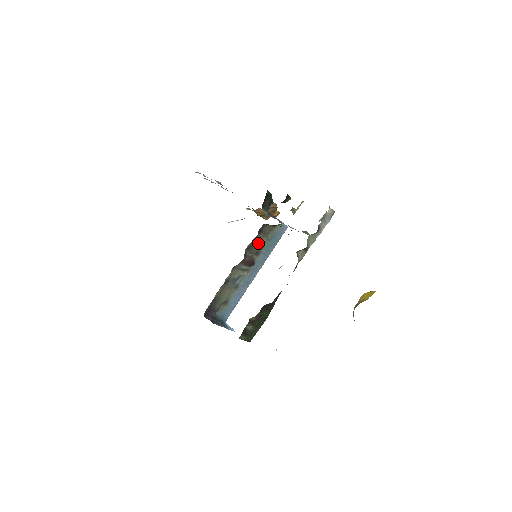
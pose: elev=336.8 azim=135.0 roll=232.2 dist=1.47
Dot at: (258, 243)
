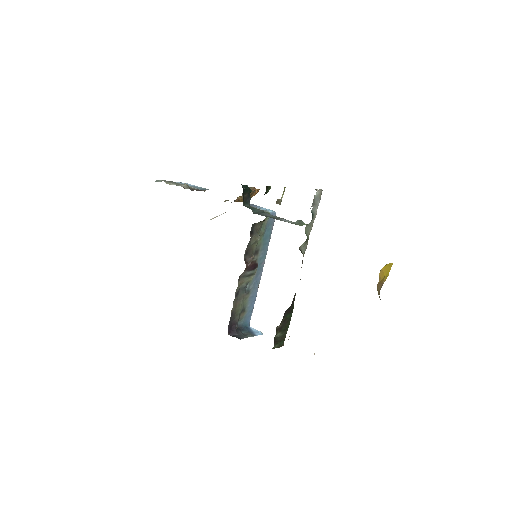
Dot at: (254, 244)
